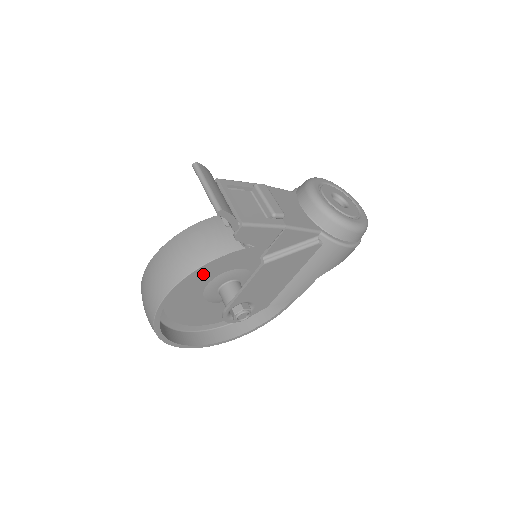
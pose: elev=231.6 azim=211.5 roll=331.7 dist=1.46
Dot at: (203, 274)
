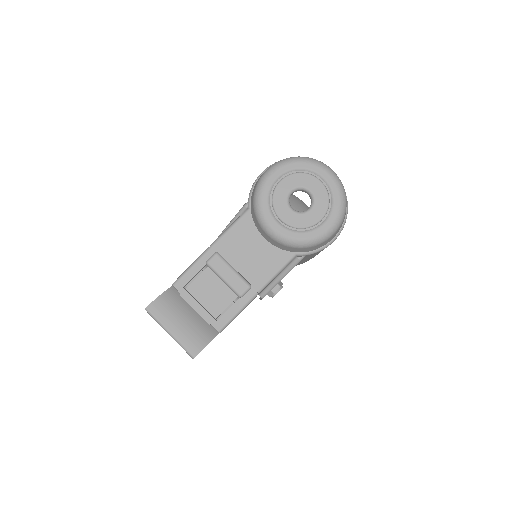
Dot at: occluded
